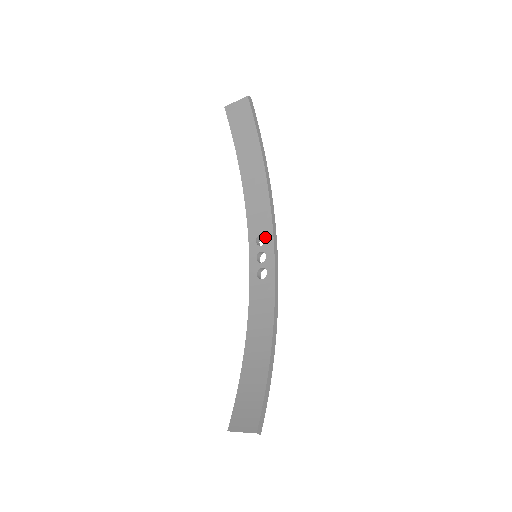
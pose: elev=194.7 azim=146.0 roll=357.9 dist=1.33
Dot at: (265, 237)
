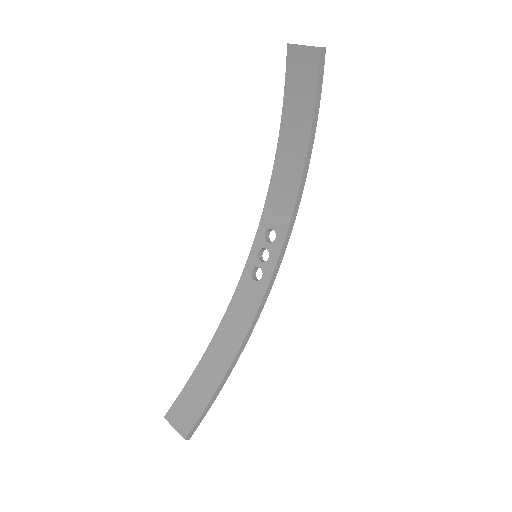
Dot at: (276, 236)
